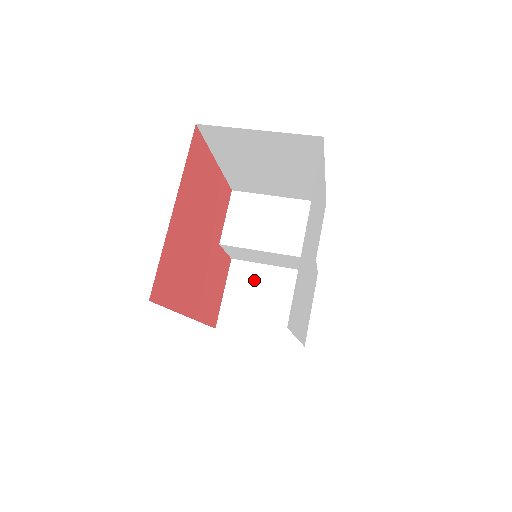
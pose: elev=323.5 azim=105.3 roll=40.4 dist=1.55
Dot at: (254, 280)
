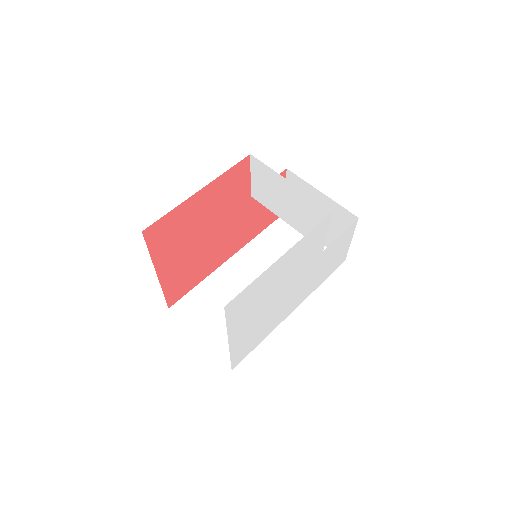
Dot at: occluded
